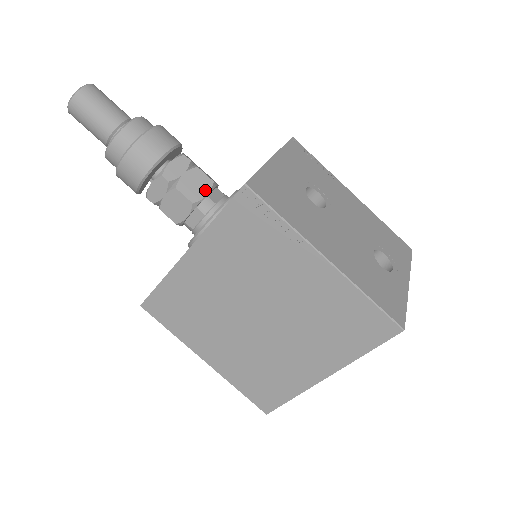
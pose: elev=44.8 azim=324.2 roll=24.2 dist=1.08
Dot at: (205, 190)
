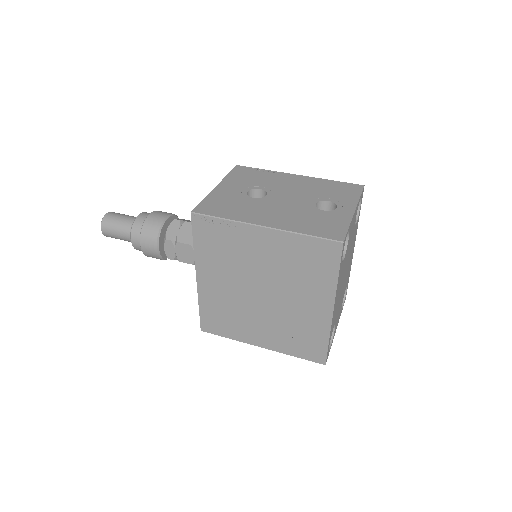
Dot at: occluded
